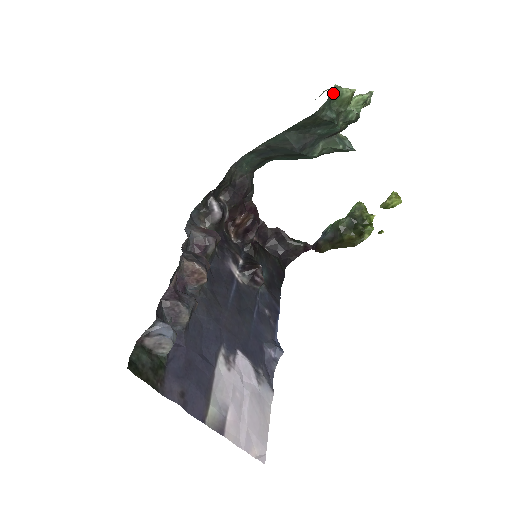
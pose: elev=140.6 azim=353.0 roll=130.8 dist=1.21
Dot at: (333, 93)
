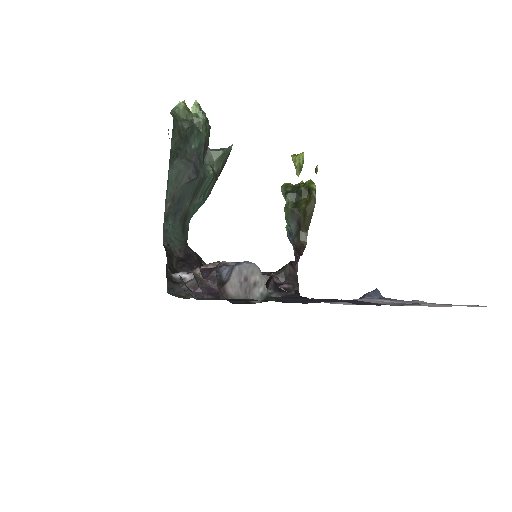
Dot at: (172, 113)
